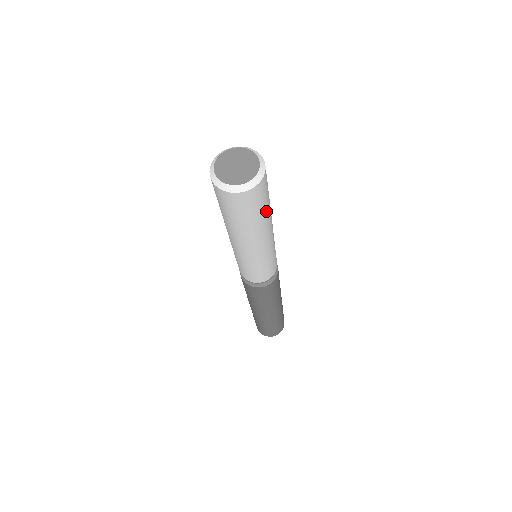
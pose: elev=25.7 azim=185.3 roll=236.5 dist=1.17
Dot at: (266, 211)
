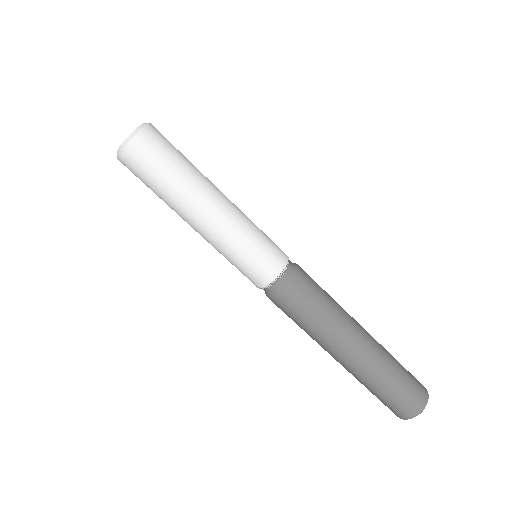
Dot at: (182, 168)
